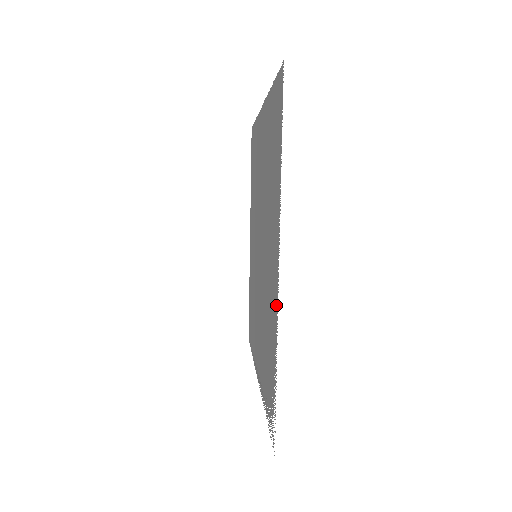
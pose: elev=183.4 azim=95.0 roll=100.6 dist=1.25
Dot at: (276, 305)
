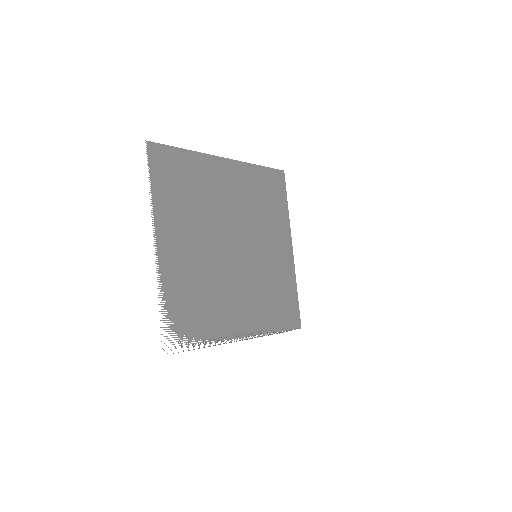
Dot at: (161, 266)
